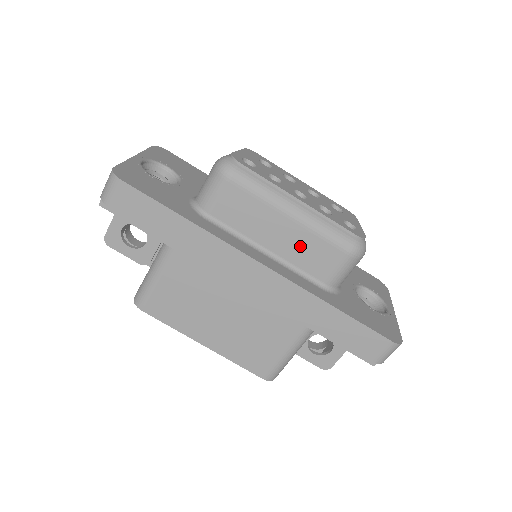
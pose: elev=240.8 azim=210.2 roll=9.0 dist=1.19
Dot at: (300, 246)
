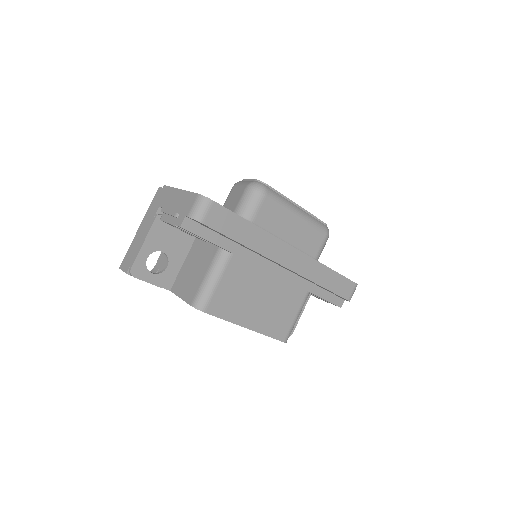
Dot at: (303, 235)
